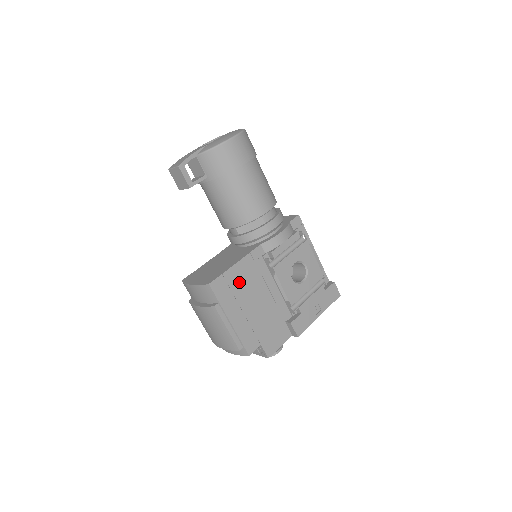
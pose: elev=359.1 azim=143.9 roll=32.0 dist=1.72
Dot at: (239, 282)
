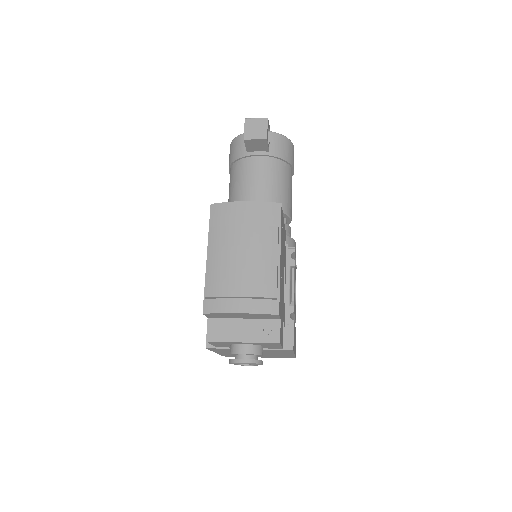
Dot at: (283, 238)
